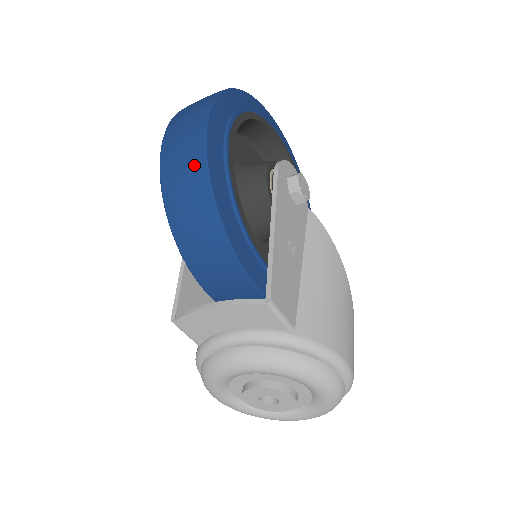
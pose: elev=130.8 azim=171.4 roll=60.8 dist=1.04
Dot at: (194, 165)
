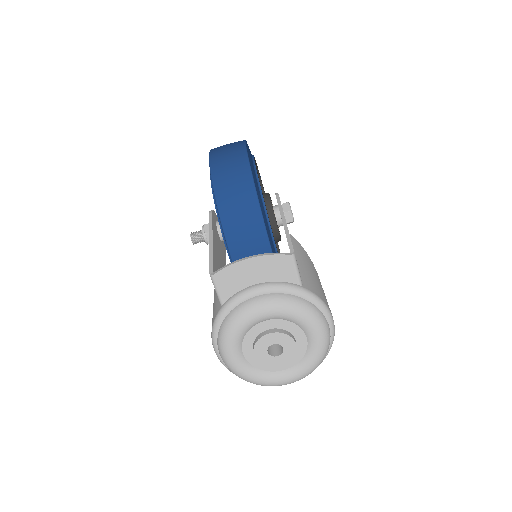
Dot at: (240, 168)
